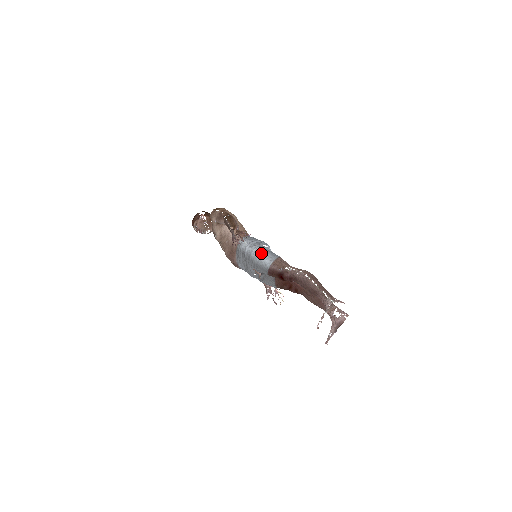
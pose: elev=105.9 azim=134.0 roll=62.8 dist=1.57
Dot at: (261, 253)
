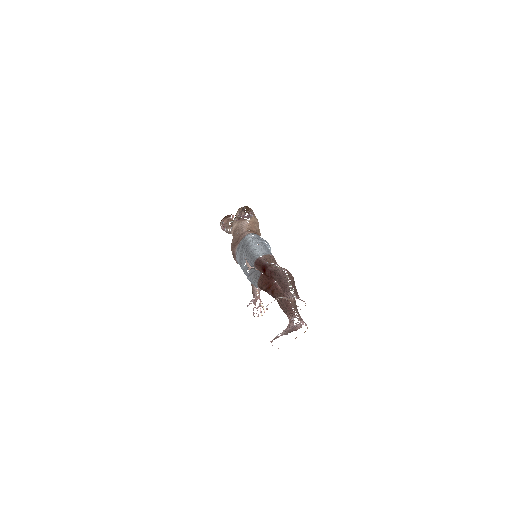
Dot at: (259, 245)
